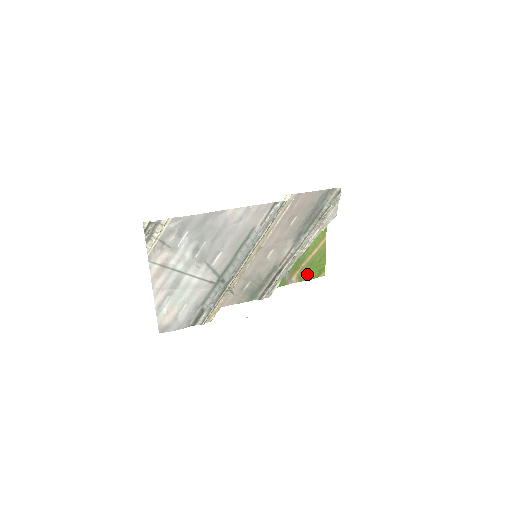
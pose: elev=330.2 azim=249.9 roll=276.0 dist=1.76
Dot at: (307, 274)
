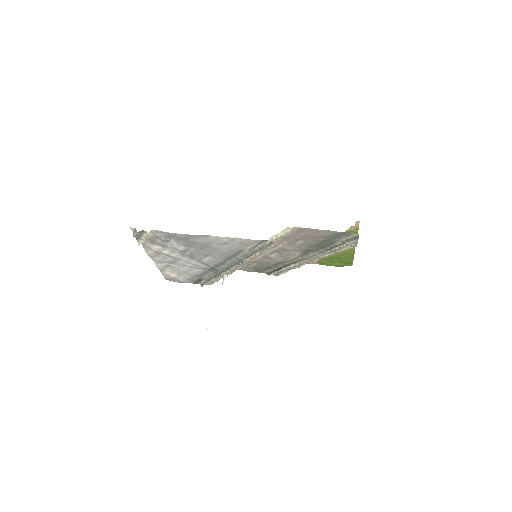
Dot at: (330, 262)
